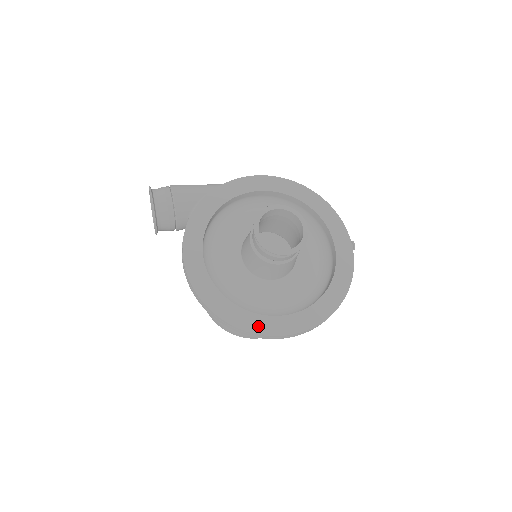
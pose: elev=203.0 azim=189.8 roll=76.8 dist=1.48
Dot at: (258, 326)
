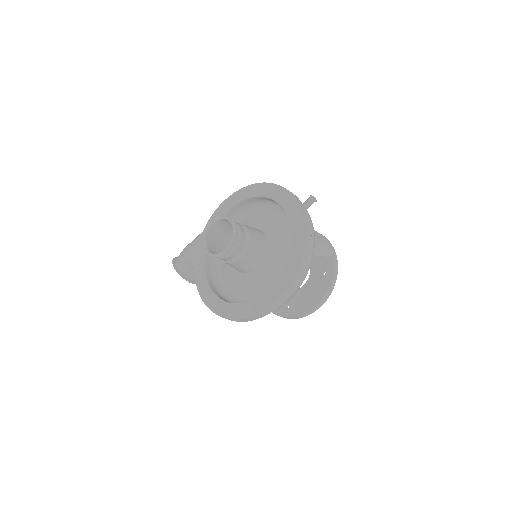
Dot at: (252, 310)
